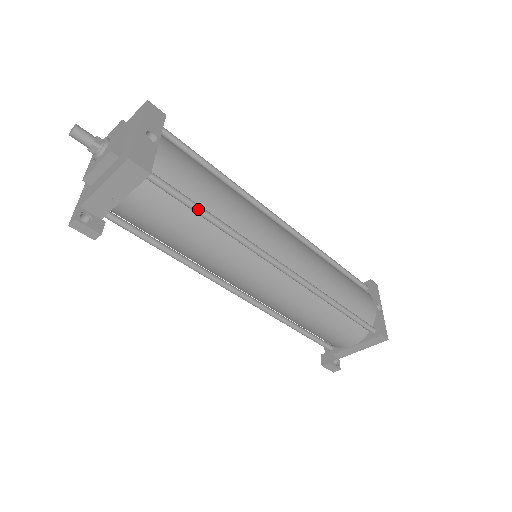
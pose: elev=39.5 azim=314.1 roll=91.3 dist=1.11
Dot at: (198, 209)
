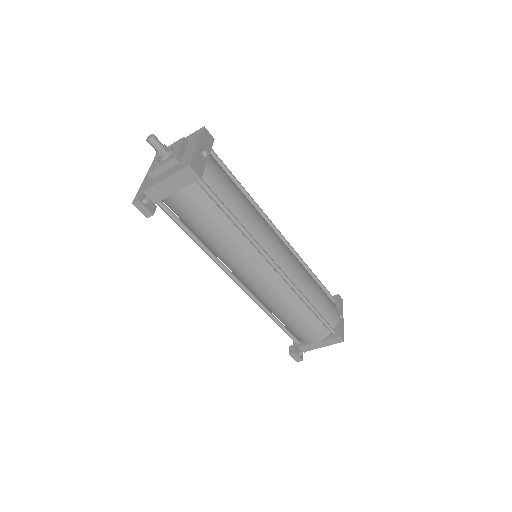
Dot at: (226, 210)
